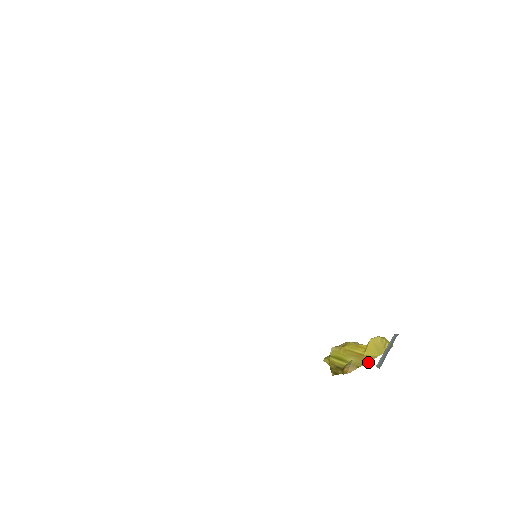
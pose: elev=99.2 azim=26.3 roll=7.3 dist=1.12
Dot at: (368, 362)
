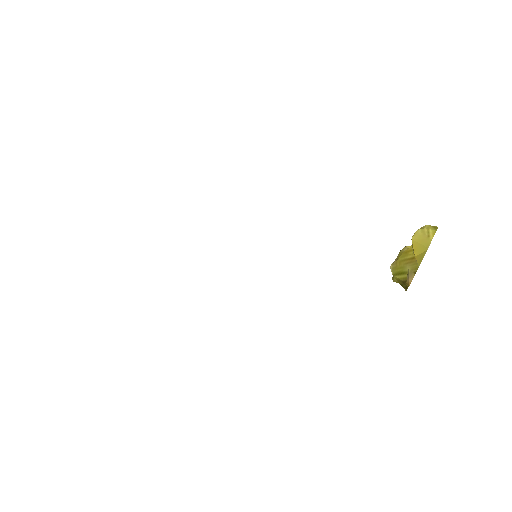
Dot at: occluded
